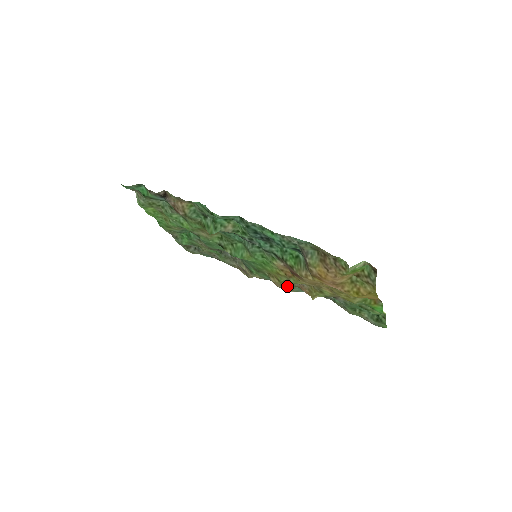
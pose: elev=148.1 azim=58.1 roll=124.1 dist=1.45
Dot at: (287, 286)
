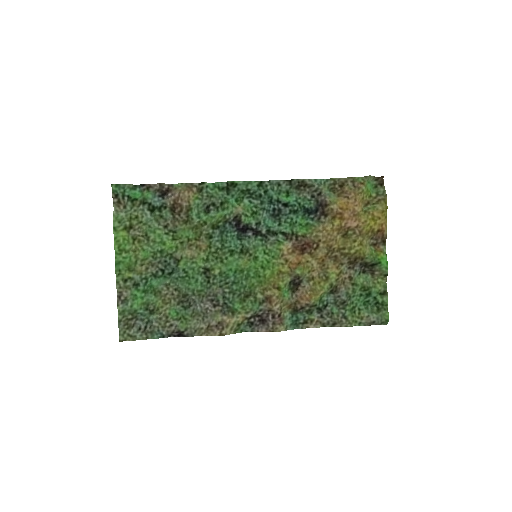
Dot at: (282, 306)
